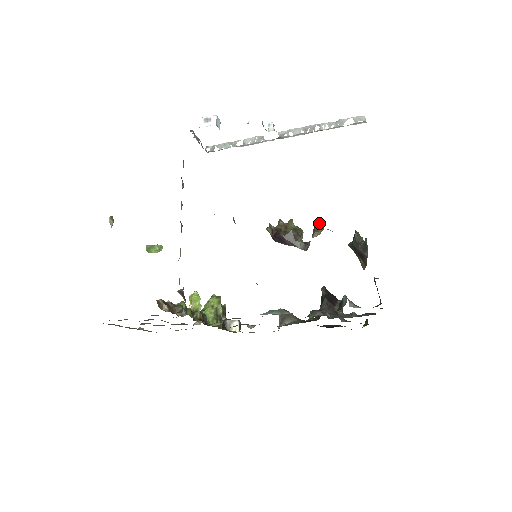
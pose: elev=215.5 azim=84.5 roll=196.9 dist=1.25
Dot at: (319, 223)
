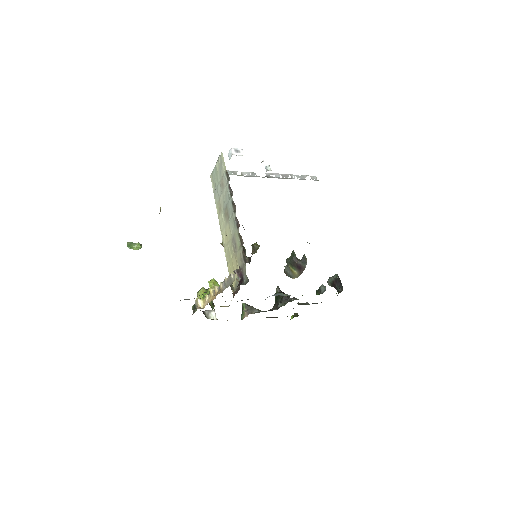
Dot at: (257, 244)
